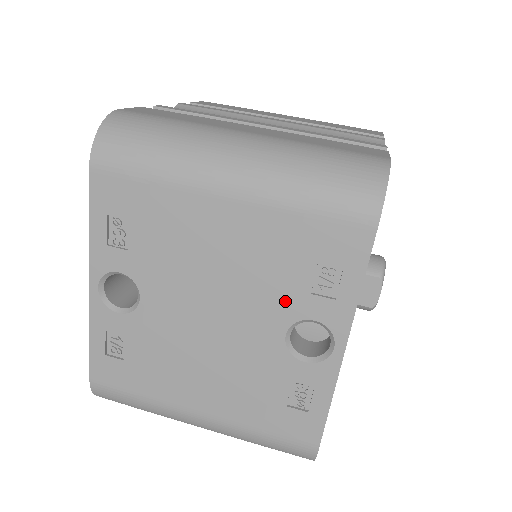
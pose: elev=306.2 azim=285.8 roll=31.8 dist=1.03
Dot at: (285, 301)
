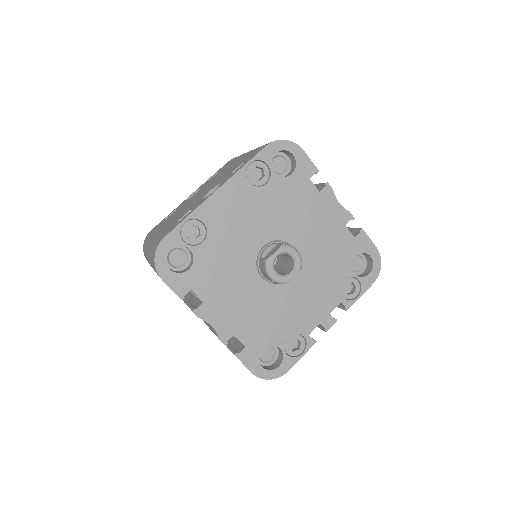
Dot at: occluded
